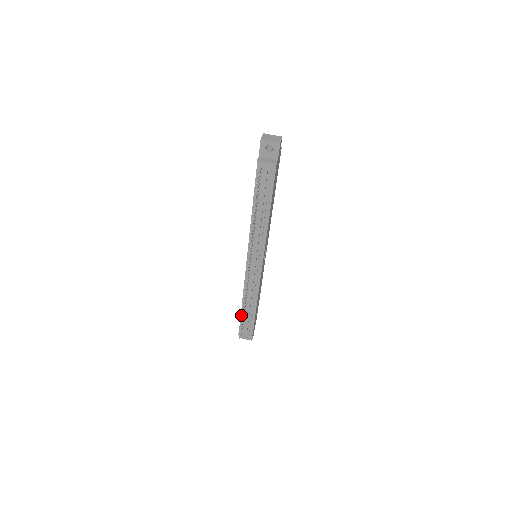
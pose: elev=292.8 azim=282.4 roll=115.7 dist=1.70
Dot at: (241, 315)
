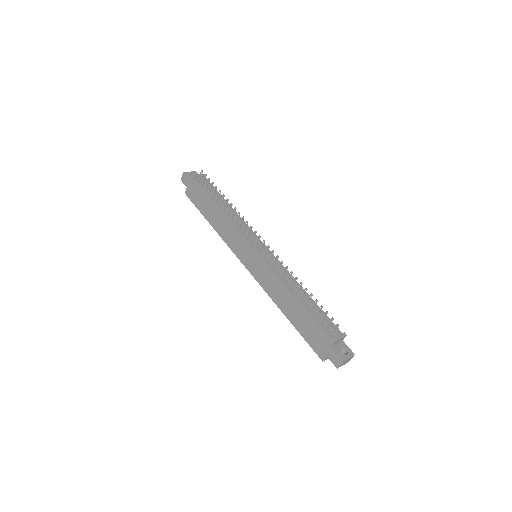
Dot at: (309, 314)
